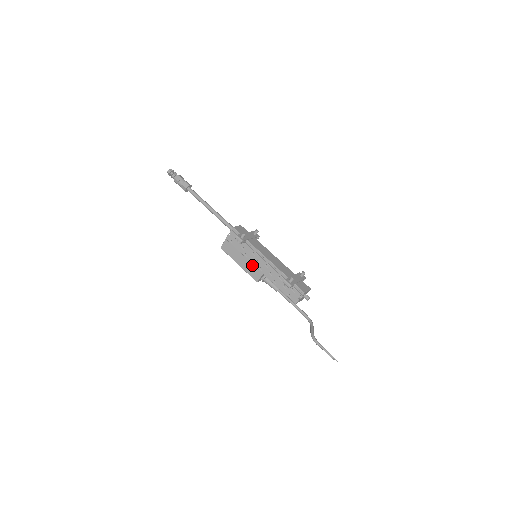
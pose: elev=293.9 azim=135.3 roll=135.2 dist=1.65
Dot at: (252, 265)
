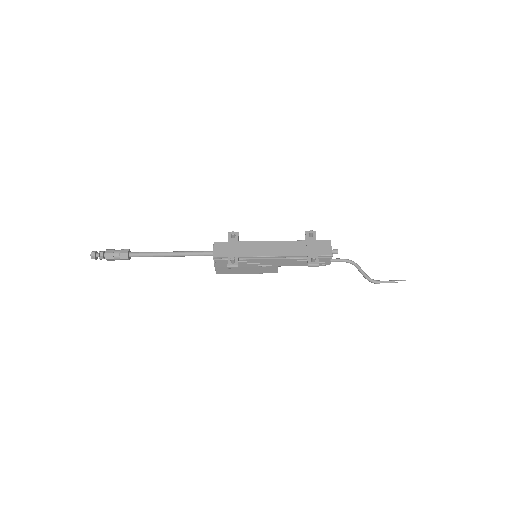
Dot at: (261, 267)
